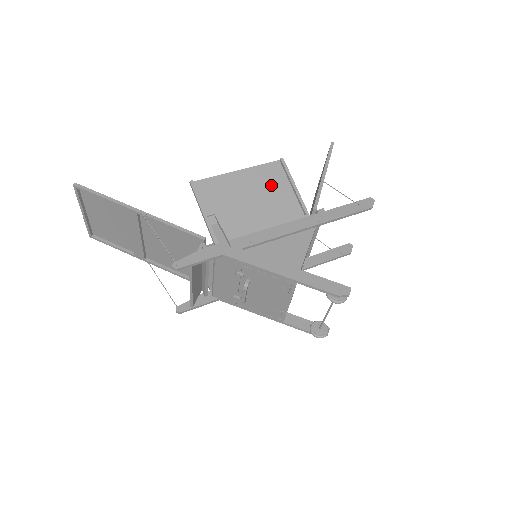
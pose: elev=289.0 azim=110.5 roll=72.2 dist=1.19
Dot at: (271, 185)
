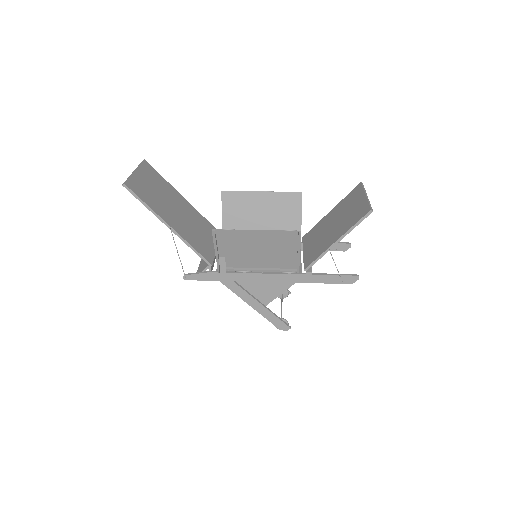
Dot at: (280, 245)
